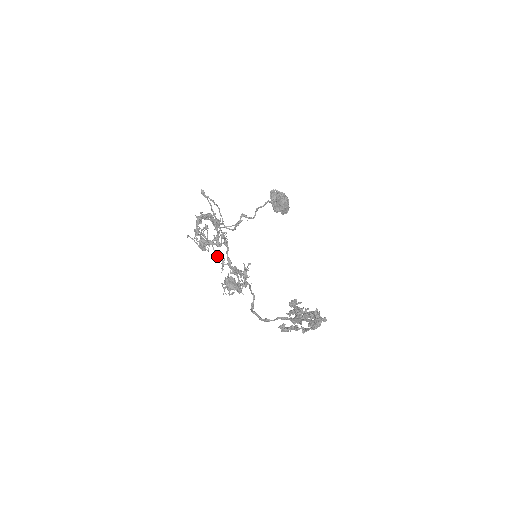
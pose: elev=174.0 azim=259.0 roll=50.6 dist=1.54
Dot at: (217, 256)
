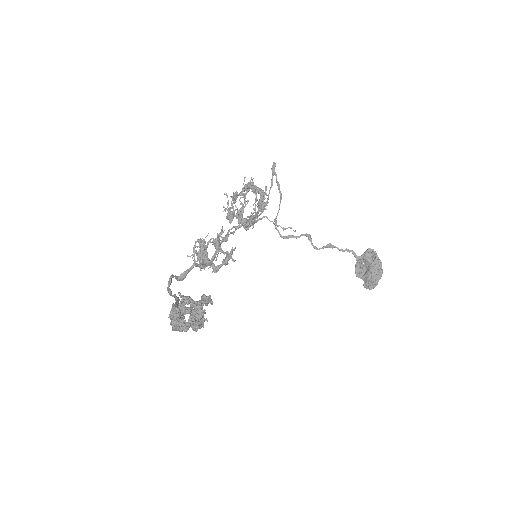
Dot at: (231, 232)
